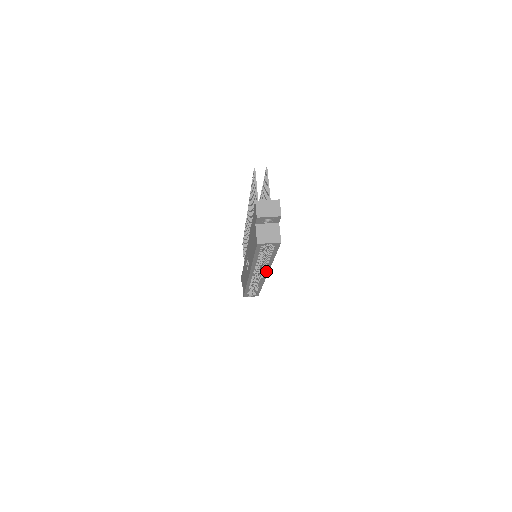
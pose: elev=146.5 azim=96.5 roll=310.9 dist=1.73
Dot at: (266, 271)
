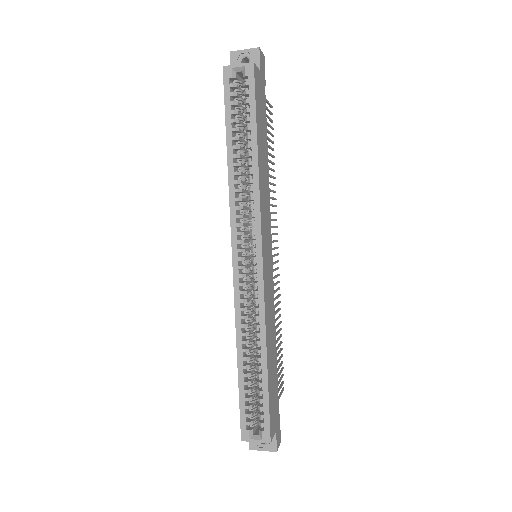
Dot at: (257, 226)
